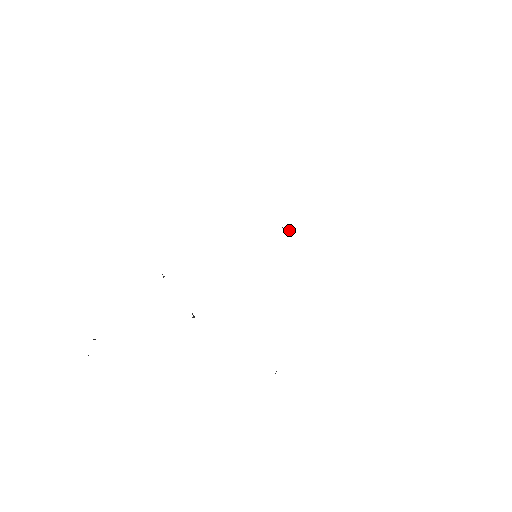
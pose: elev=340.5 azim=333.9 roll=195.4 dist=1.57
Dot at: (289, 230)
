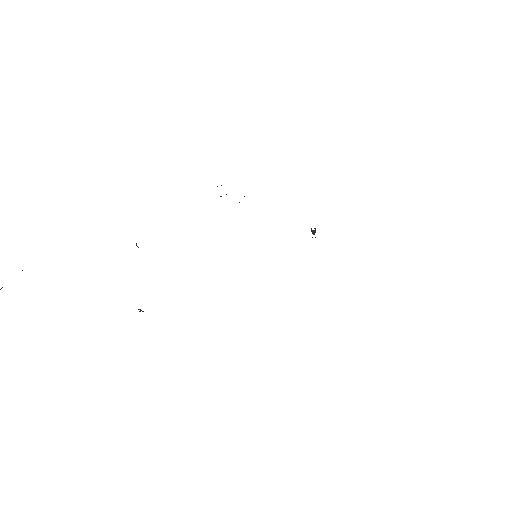
Dot at: occluded
